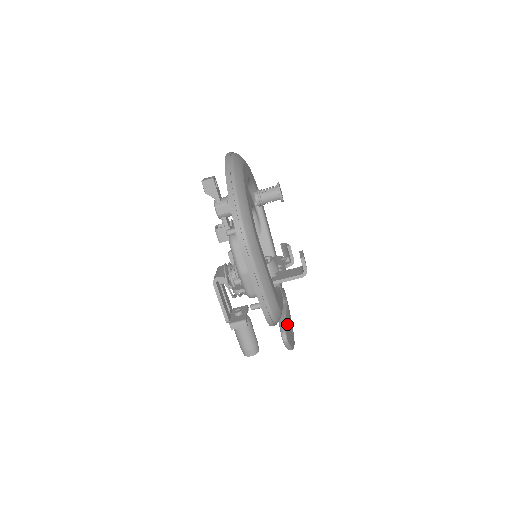
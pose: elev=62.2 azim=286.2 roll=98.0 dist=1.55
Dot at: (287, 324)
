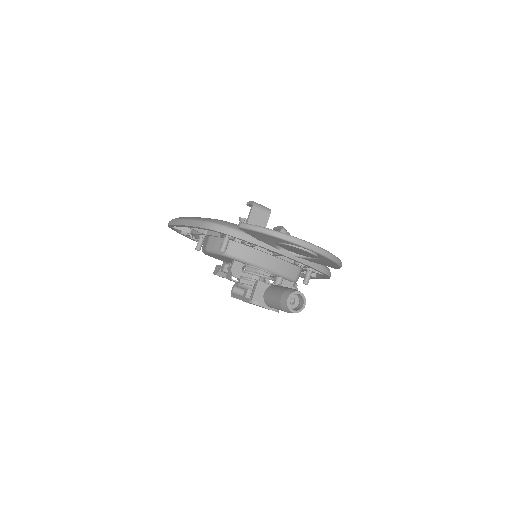
Dot at: occluded
